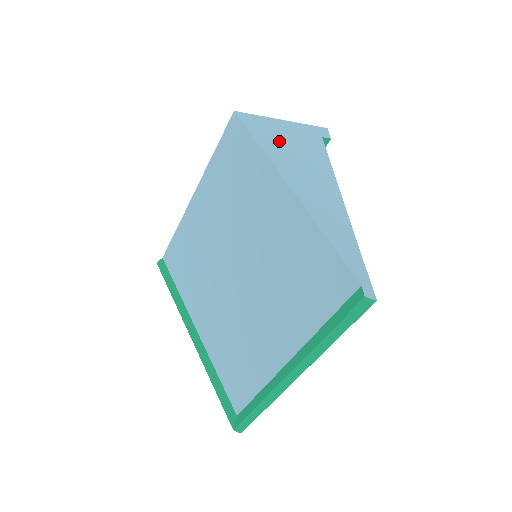
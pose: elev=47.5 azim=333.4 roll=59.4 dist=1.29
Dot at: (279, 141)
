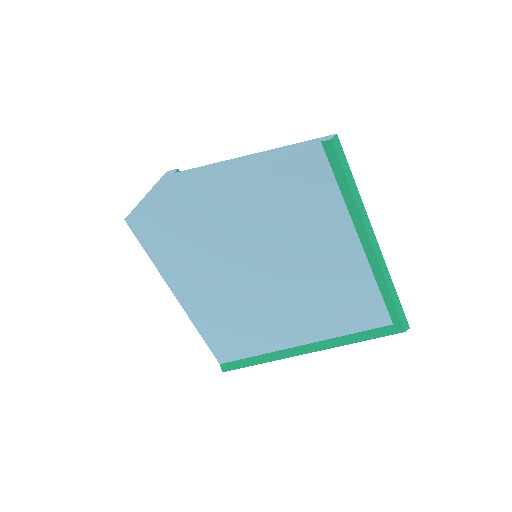
Dot at: (167, 194)
